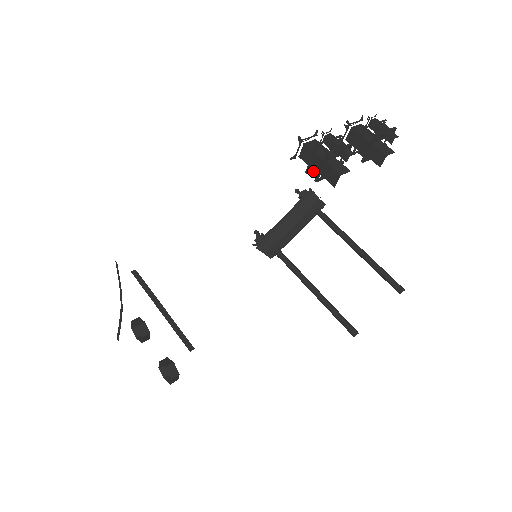
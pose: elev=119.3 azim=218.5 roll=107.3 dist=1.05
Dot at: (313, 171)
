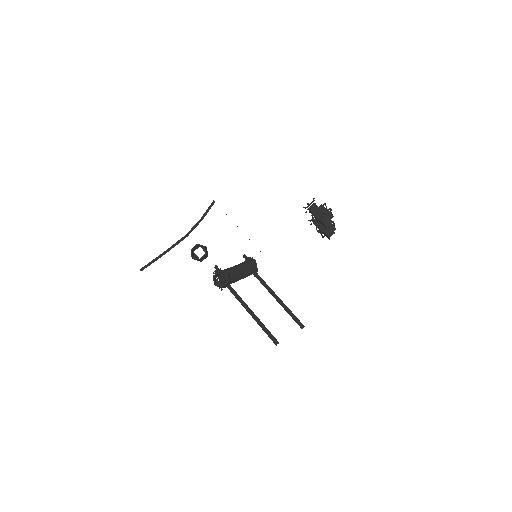
Dot at: (316, 216)
